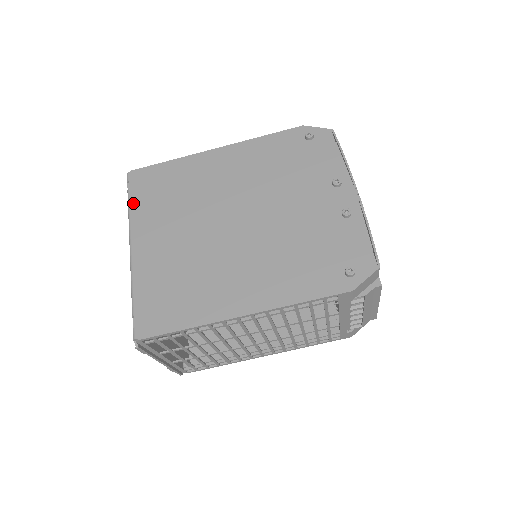
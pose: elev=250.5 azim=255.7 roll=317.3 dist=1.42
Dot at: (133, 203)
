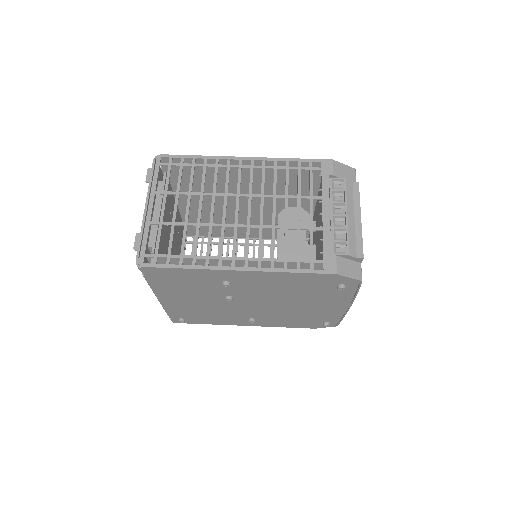
Dot at: (183, 220)
